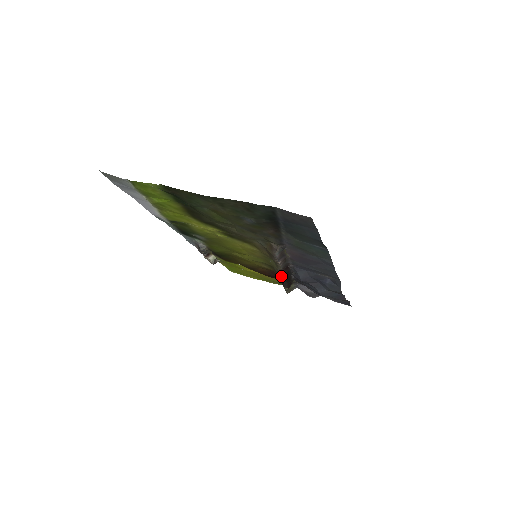
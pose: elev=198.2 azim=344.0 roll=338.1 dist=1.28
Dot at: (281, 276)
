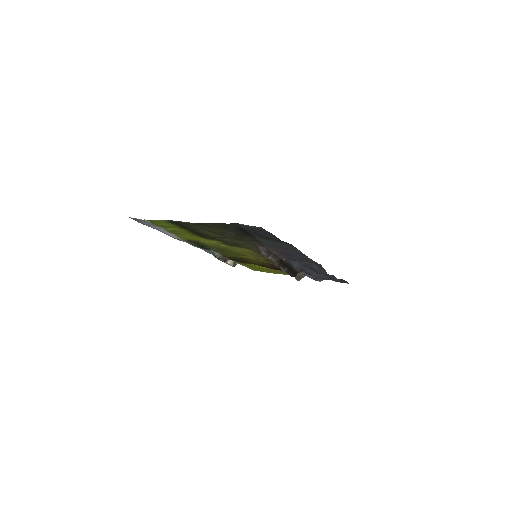
Dot at: (281, 268)
